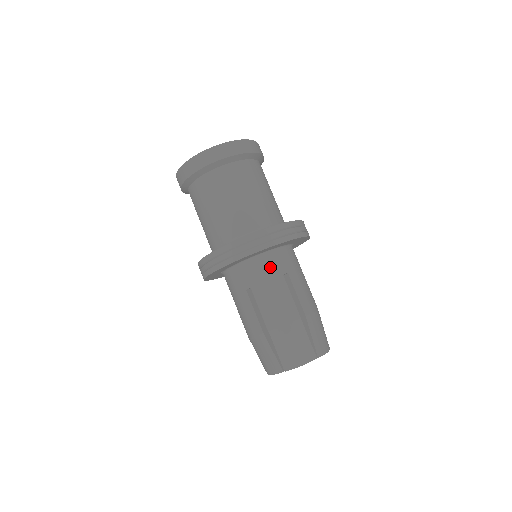
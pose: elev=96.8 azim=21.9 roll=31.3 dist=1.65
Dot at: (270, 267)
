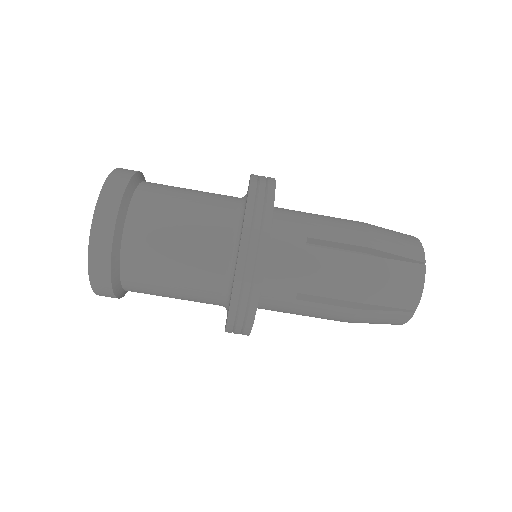
Dot at: (288, 256)
